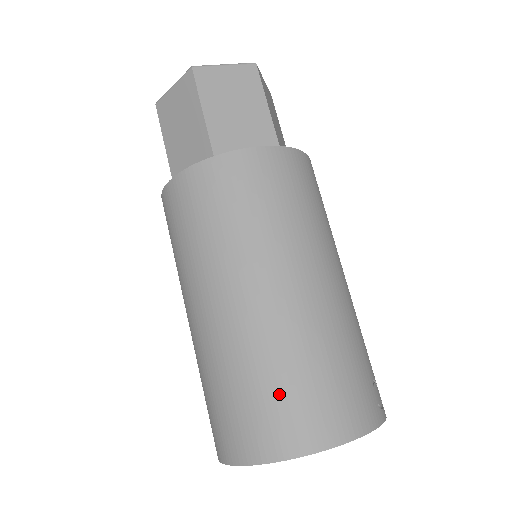
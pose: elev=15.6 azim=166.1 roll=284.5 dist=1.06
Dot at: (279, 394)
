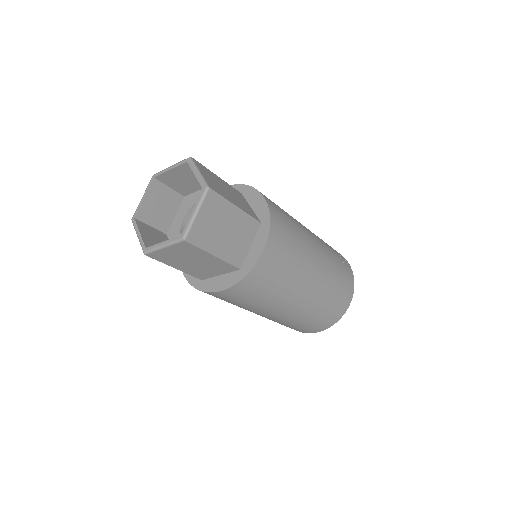
Dot at: (326, 313)
